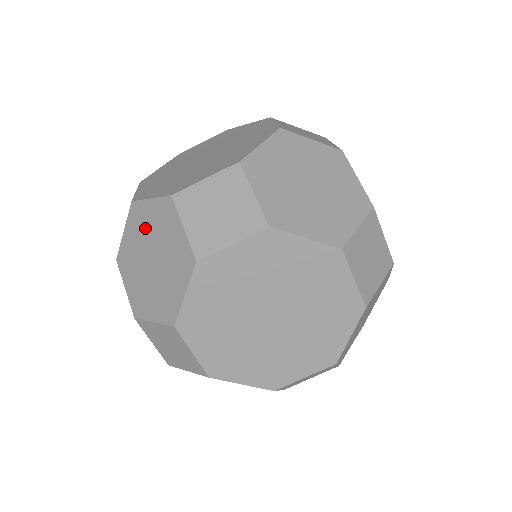
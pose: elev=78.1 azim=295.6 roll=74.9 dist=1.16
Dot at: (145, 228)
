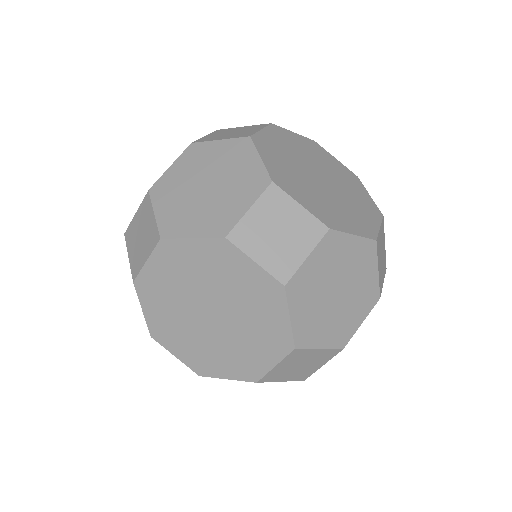
Dot at: occluded
